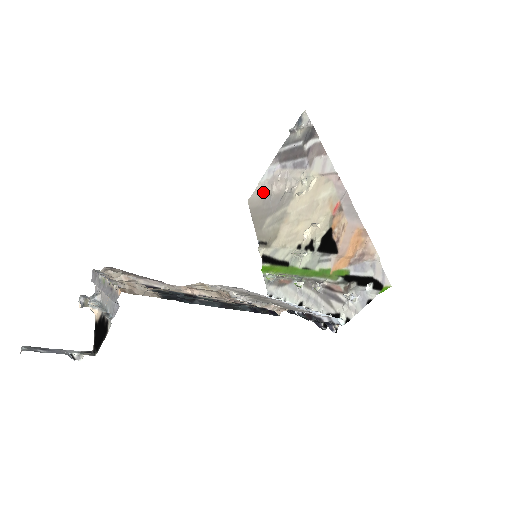
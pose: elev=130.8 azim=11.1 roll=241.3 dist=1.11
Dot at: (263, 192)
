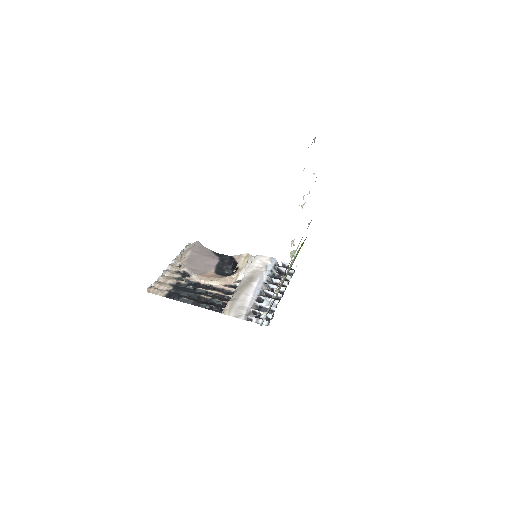
Dot at: occluded
